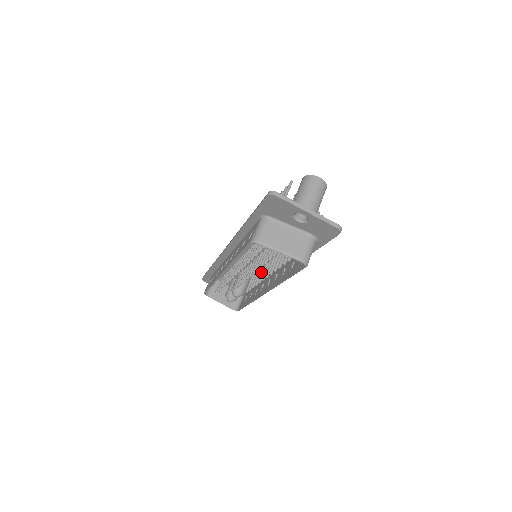
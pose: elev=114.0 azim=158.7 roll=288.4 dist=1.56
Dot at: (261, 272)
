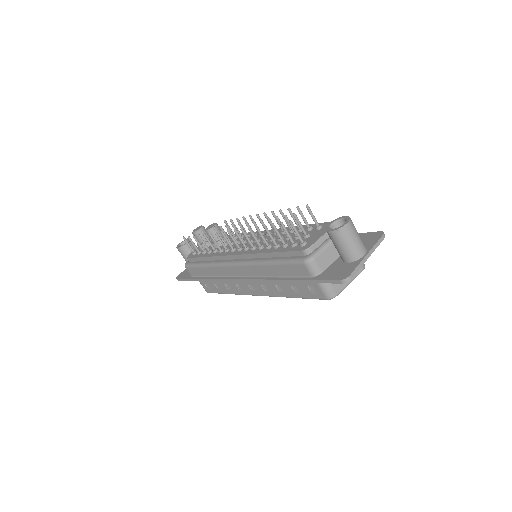
Dot at: occluded
